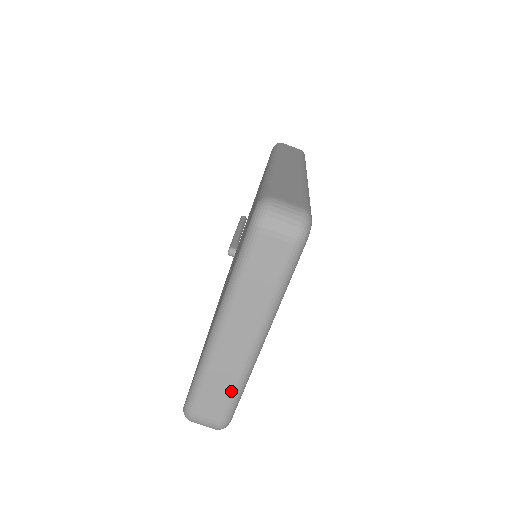
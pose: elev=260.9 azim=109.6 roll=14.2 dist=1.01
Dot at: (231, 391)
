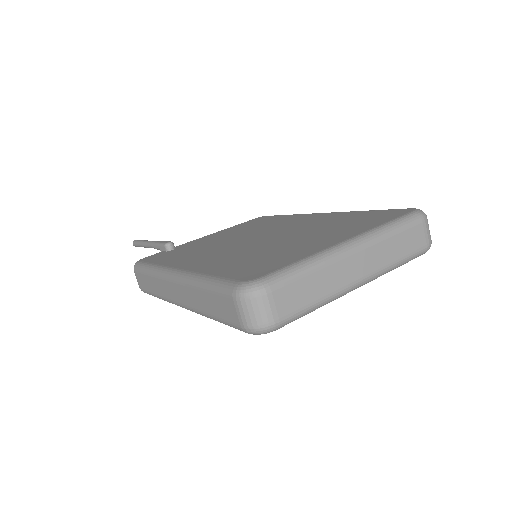
Dot at: (314, 301)
